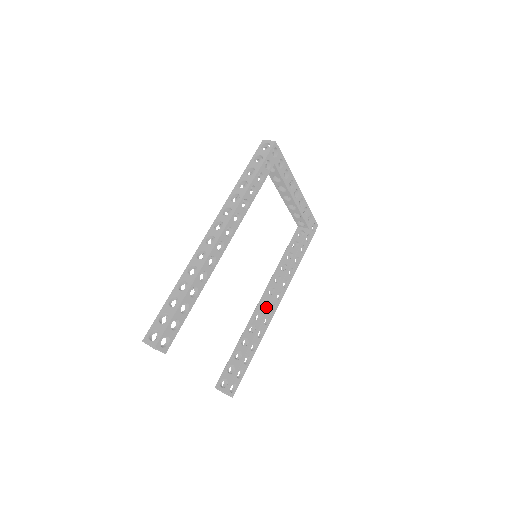
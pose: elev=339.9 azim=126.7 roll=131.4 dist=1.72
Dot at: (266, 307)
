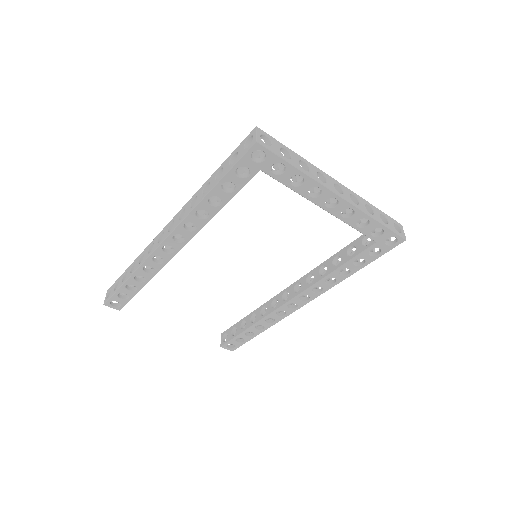
Dot at: (283, 301)
